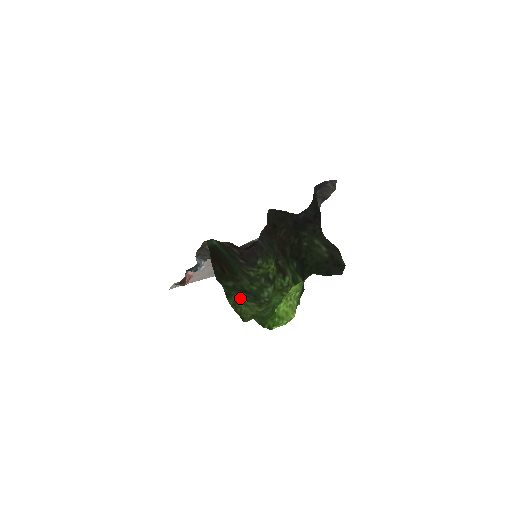
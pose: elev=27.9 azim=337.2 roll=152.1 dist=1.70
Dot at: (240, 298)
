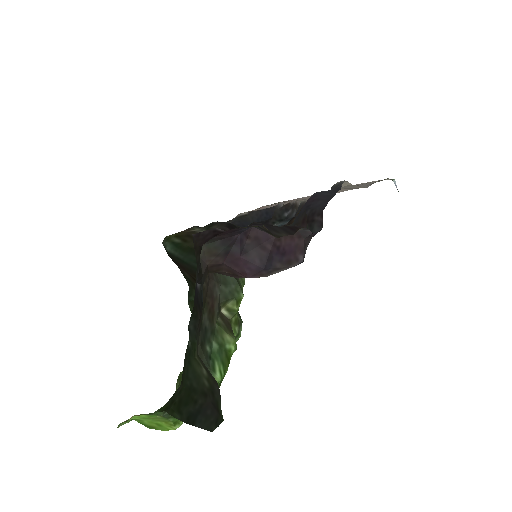
Dot at: occluded
